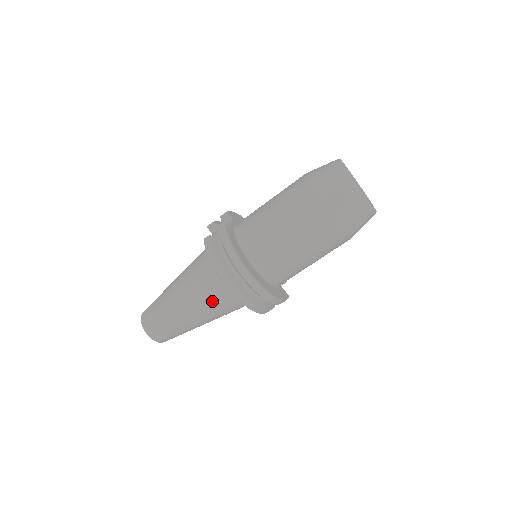
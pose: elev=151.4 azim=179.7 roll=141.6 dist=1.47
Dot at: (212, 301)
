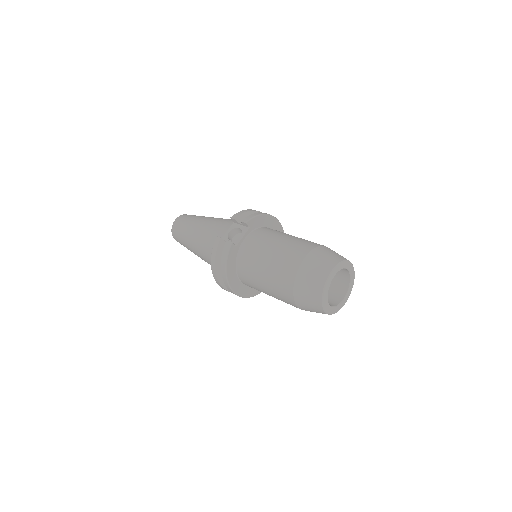
Dot at: occluded
